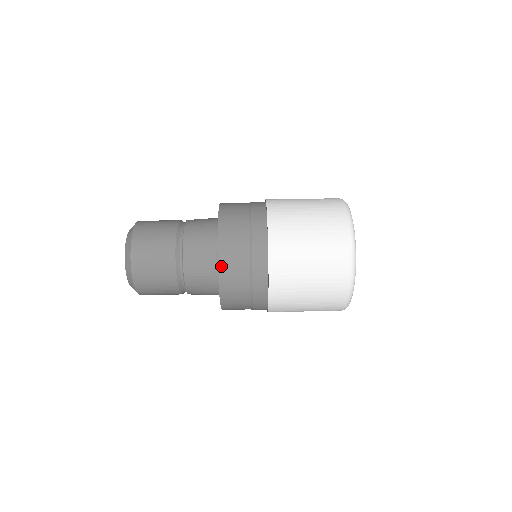
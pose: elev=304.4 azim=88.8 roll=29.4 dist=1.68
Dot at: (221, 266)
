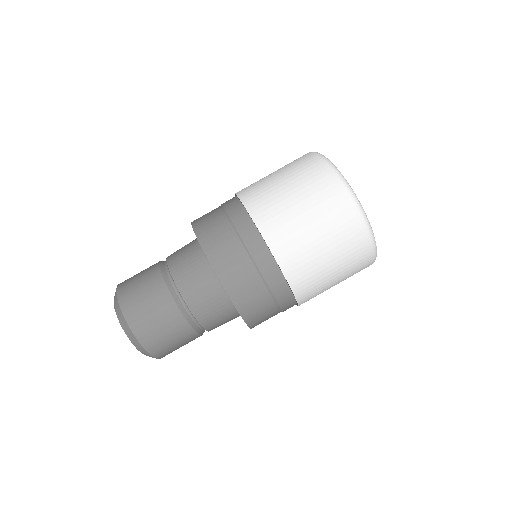
Dot at: (253, 327)
